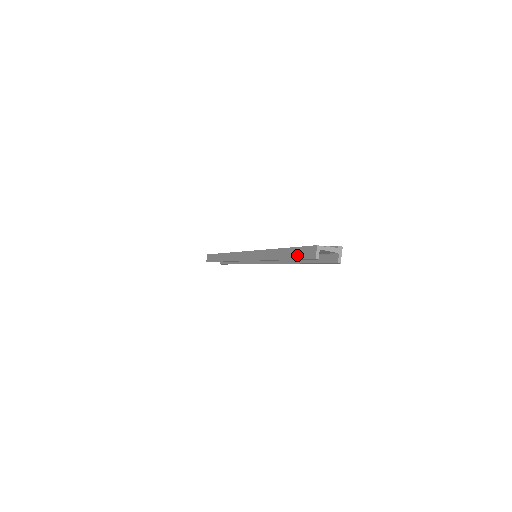
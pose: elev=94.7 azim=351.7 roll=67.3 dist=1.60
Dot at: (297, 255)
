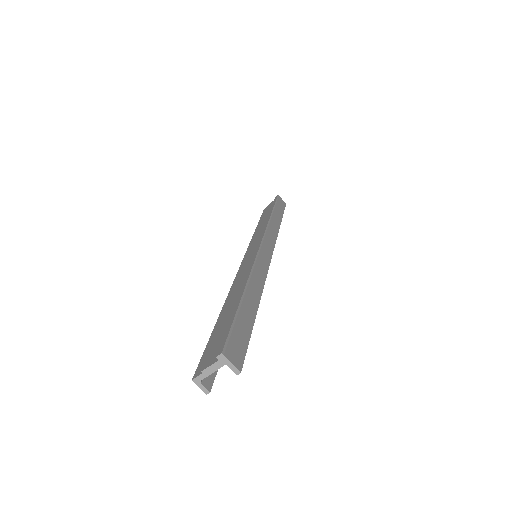
Dot at: occluded
